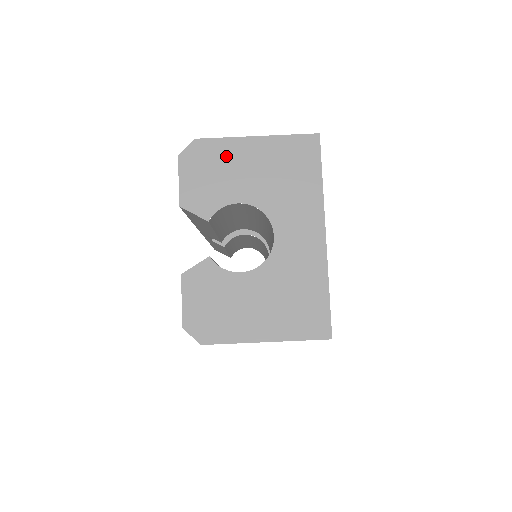
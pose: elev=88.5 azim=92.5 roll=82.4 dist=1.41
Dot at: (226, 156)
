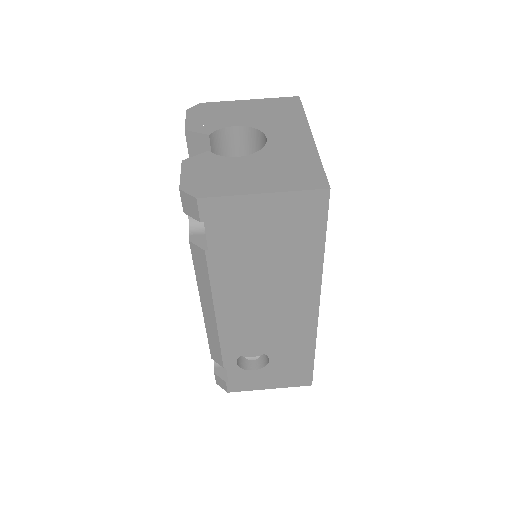
Dot at: (225, 108)
